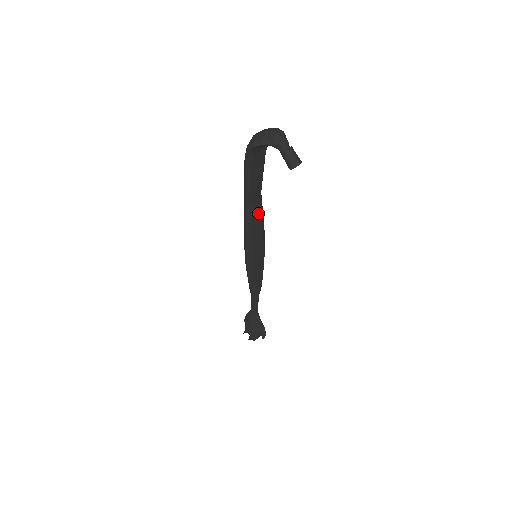
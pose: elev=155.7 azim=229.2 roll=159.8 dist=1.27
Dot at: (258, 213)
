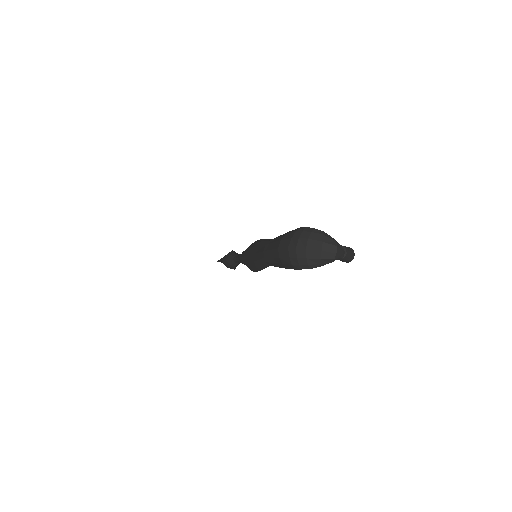
Dot at: occluded
